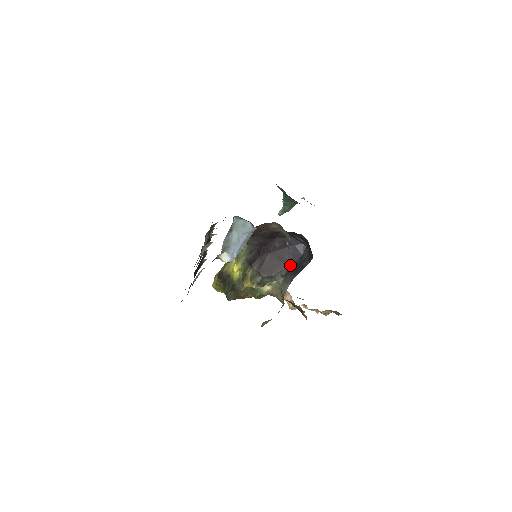
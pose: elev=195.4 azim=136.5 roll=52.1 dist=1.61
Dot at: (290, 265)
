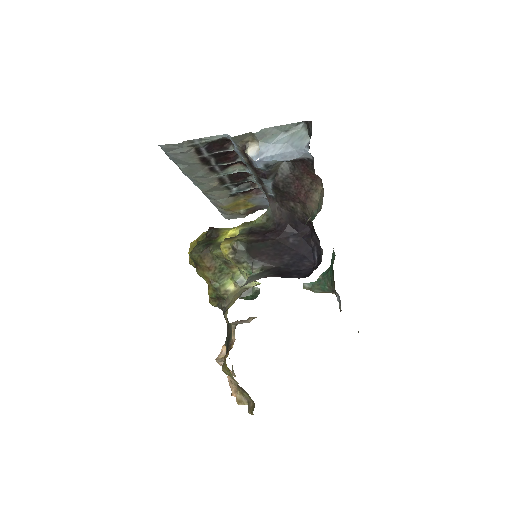
Dot at: (280, 267)
